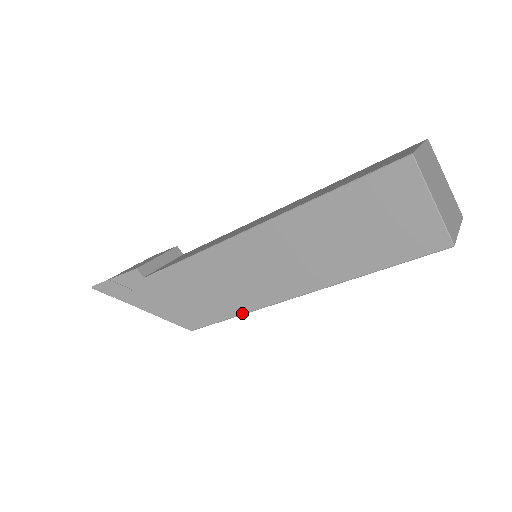
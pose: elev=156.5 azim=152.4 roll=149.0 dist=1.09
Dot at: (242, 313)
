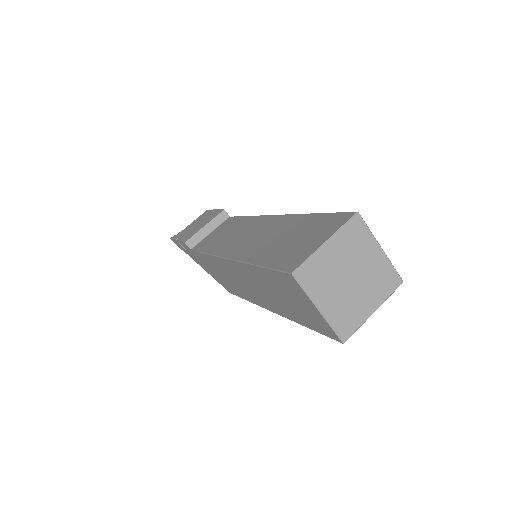
Dot at: (248, 300)
